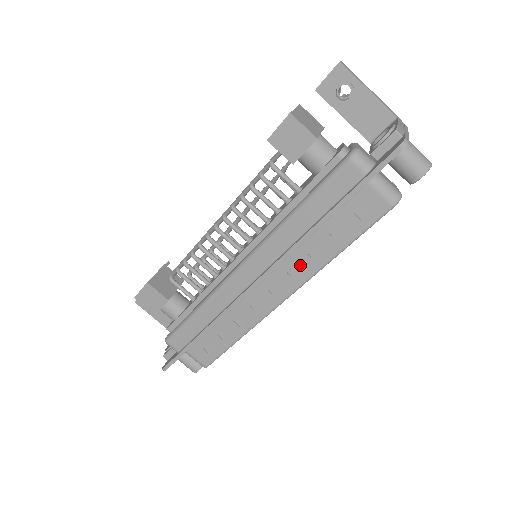
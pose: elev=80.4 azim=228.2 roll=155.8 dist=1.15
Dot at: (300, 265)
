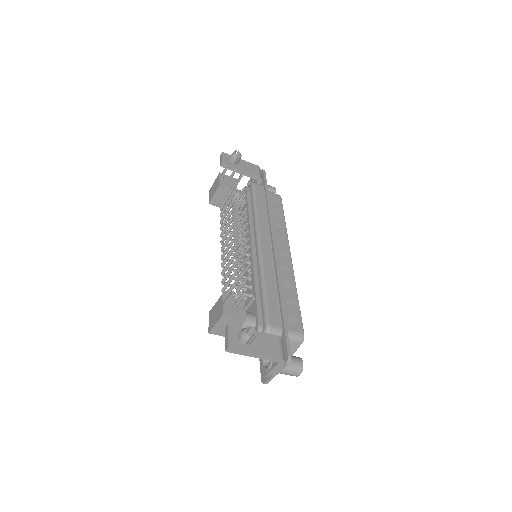
Dot at: occluded
